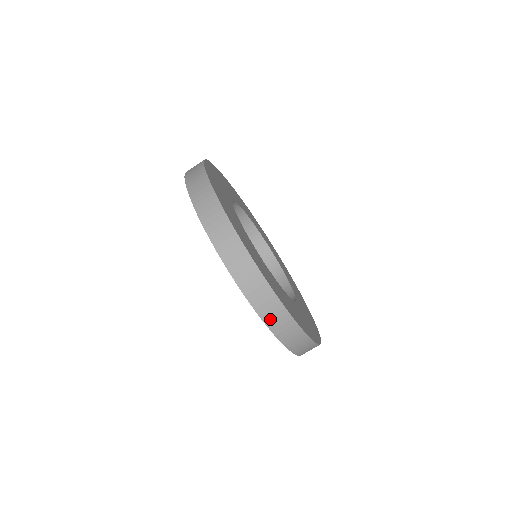
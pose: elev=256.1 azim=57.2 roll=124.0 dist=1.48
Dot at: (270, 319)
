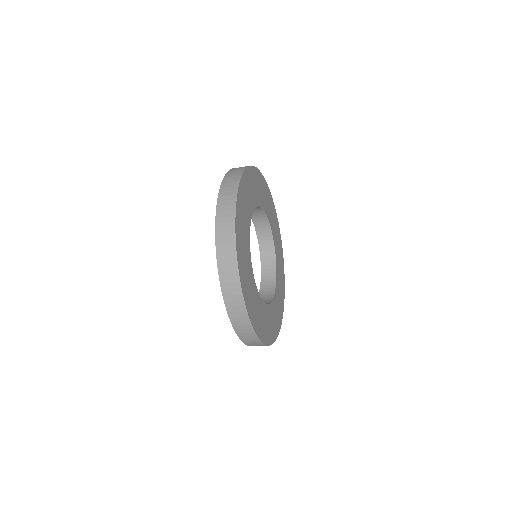
Dot at: (240, 331)
